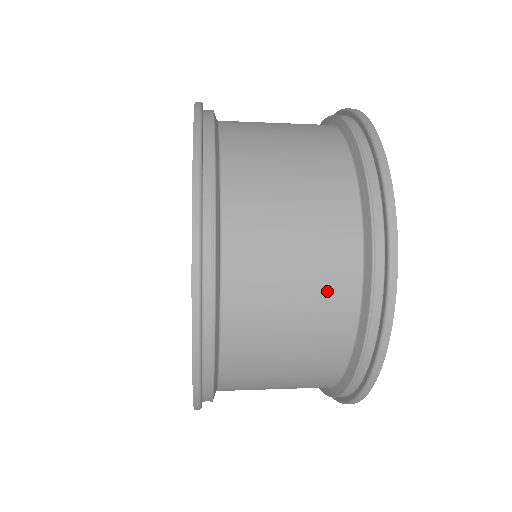
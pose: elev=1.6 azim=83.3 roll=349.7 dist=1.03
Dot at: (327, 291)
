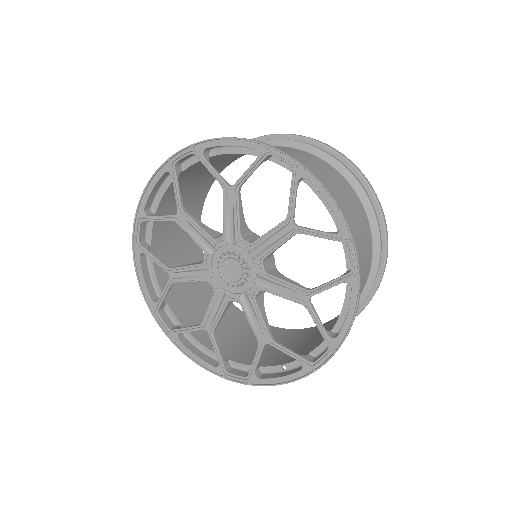
Dot at: (367, 256)
